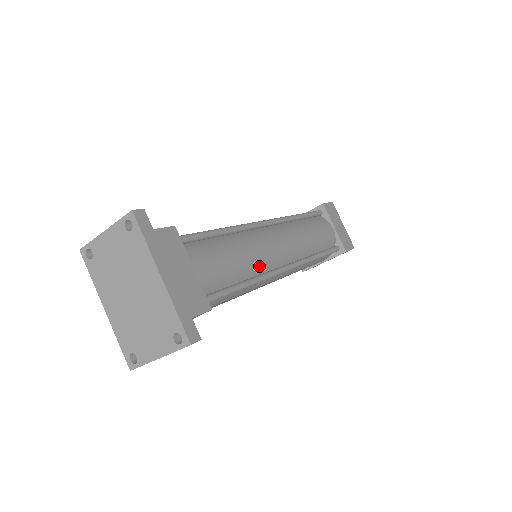
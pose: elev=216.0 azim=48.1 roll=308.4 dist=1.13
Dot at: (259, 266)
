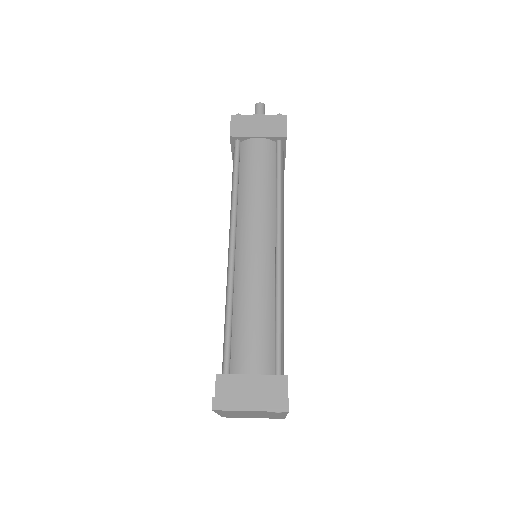
Dot at: occluded
